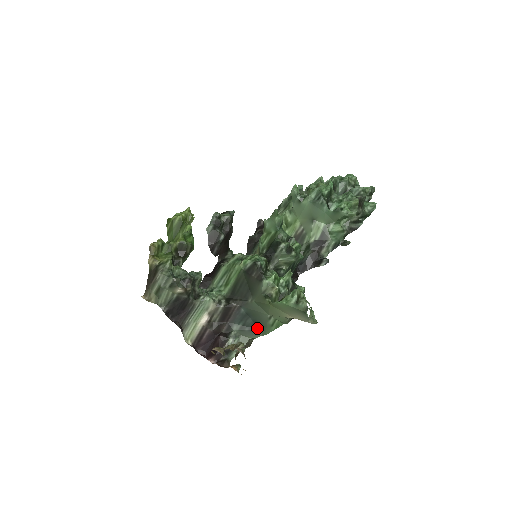
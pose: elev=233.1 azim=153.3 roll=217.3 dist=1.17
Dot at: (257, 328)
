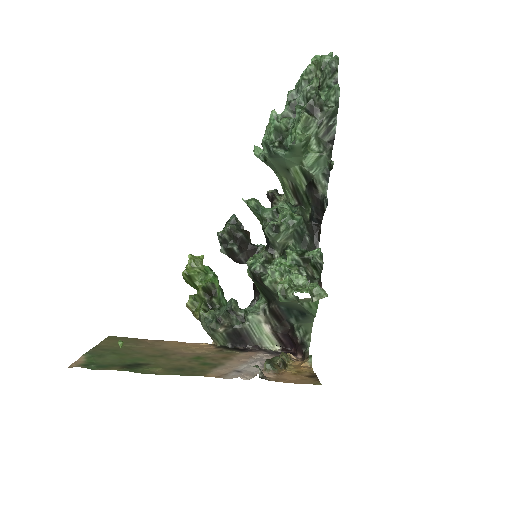
Dot at: (305, 314)
